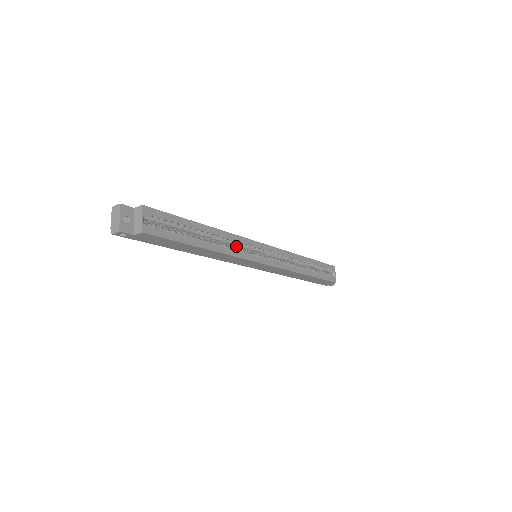
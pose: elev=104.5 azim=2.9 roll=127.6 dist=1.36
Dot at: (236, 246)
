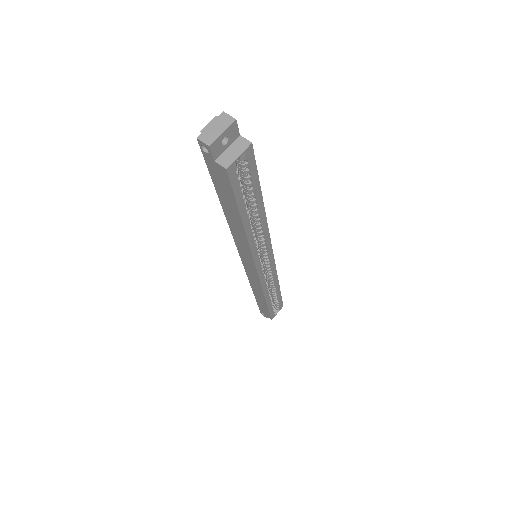
Dot at: (258, 239)
